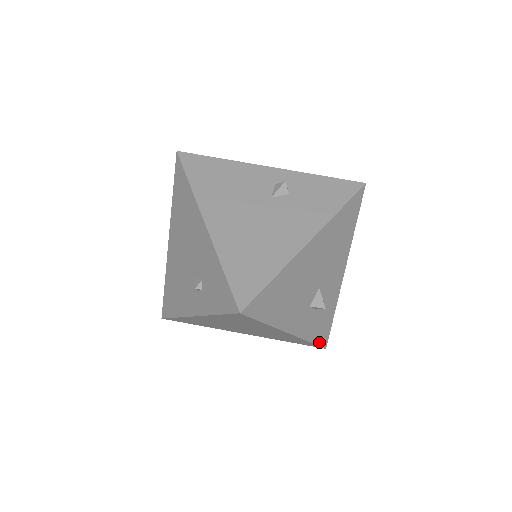
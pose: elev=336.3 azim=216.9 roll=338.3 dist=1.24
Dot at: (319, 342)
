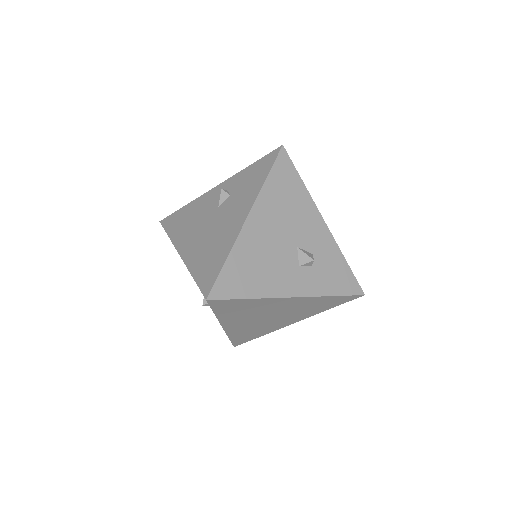
Dot at: (347, 292)
